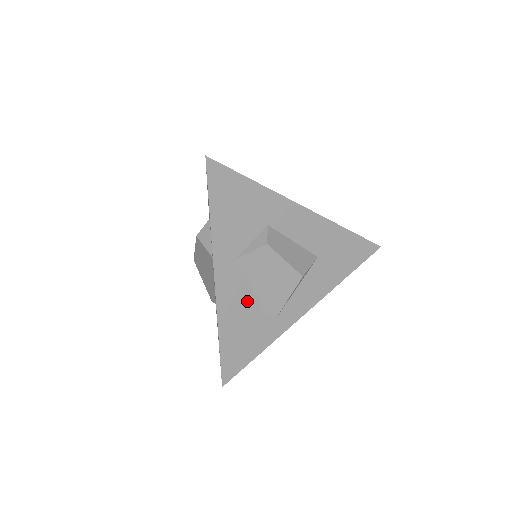
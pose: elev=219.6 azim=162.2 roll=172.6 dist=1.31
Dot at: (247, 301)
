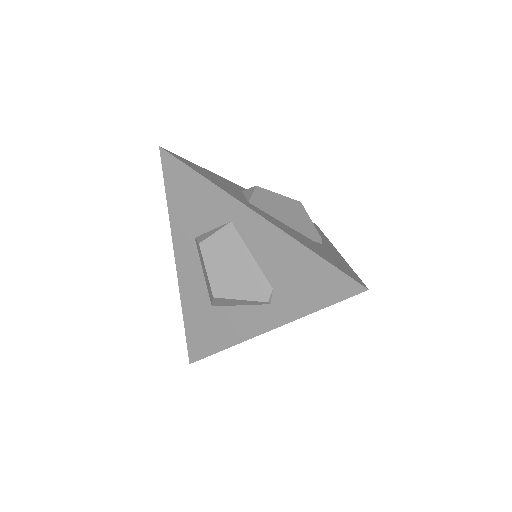
Dot at: (291, 230)
